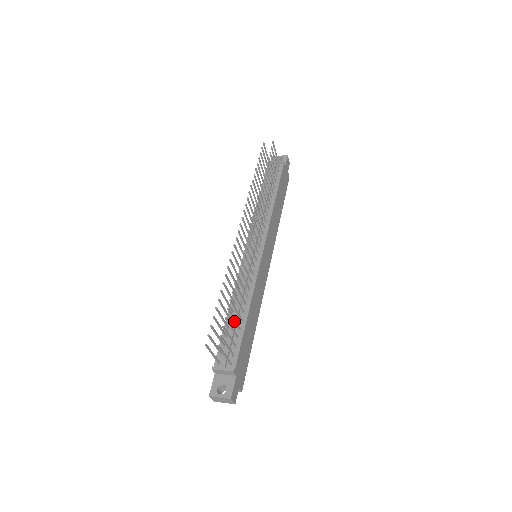
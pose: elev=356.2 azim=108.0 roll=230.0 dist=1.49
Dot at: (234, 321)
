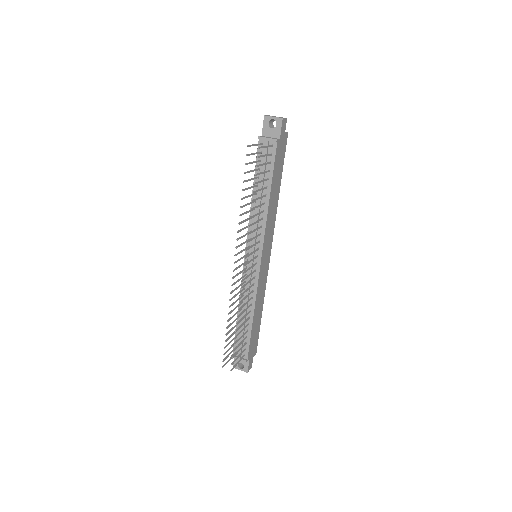
Dot at: (241, 336)
